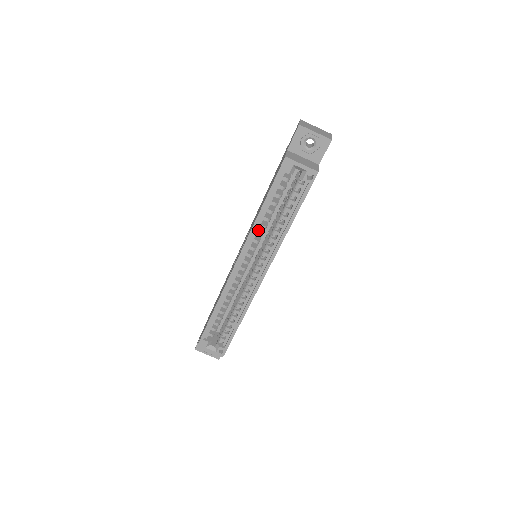
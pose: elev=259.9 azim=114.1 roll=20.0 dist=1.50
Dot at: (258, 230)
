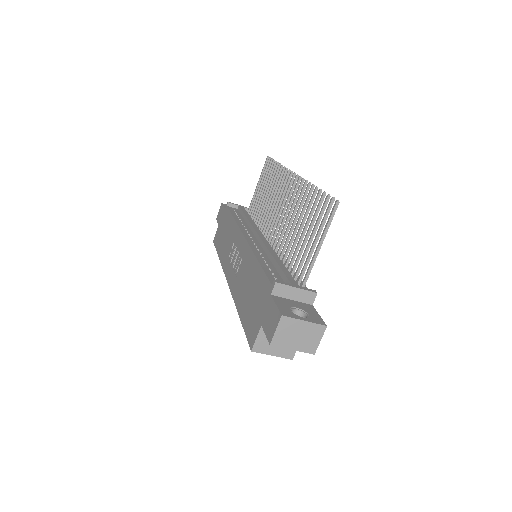
Dot at: occluded
